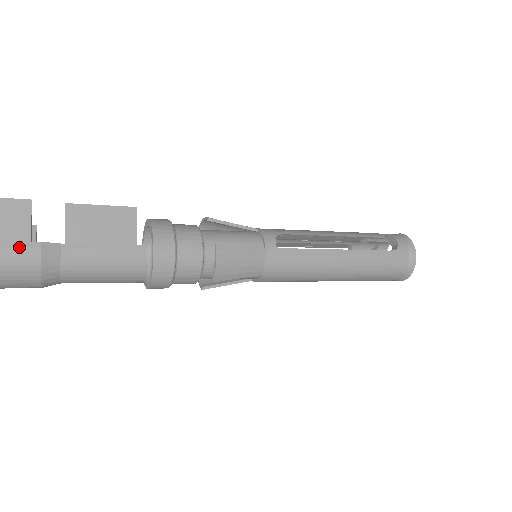
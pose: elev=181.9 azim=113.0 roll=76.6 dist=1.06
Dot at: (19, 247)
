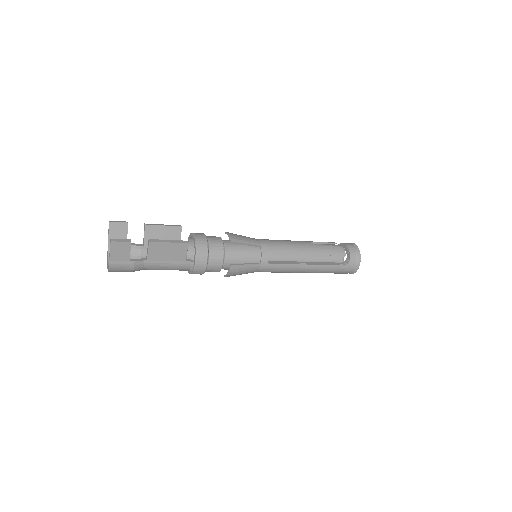
Dot at: (123, 264)
